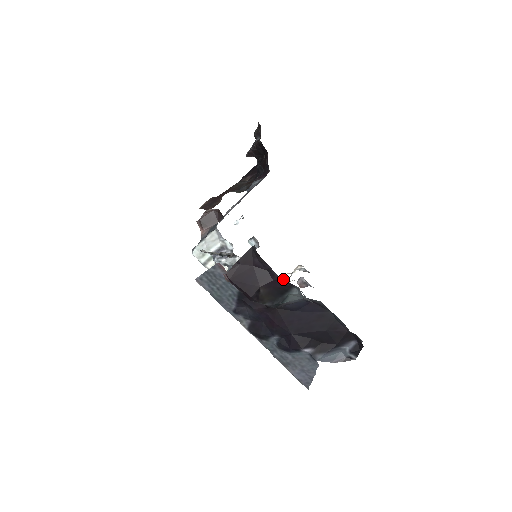
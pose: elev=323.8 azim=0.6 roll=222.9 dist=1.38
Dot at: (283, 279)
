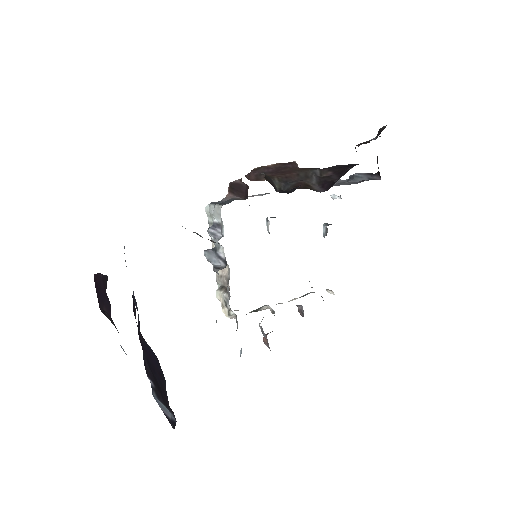
Dot at: occluded
